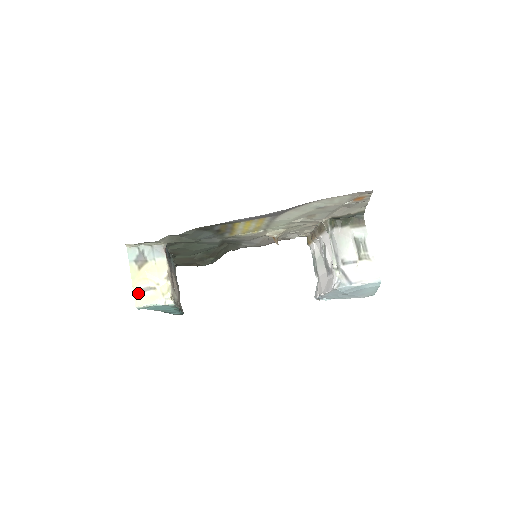
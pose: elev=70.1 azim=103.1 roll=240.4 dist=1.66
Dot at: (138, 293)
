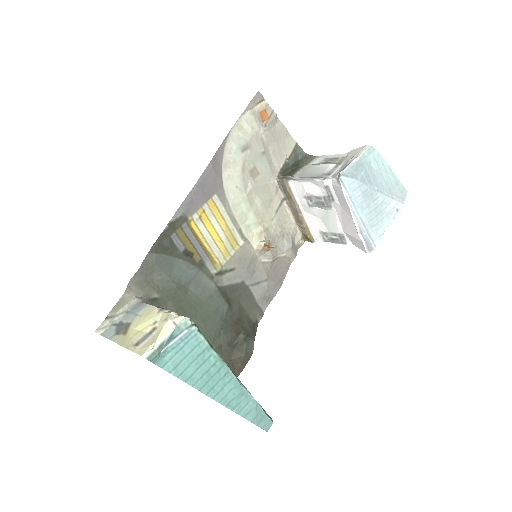
Dot at: (137, 347)
